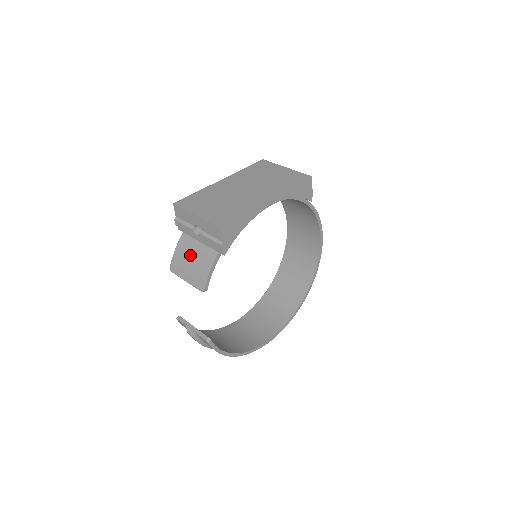
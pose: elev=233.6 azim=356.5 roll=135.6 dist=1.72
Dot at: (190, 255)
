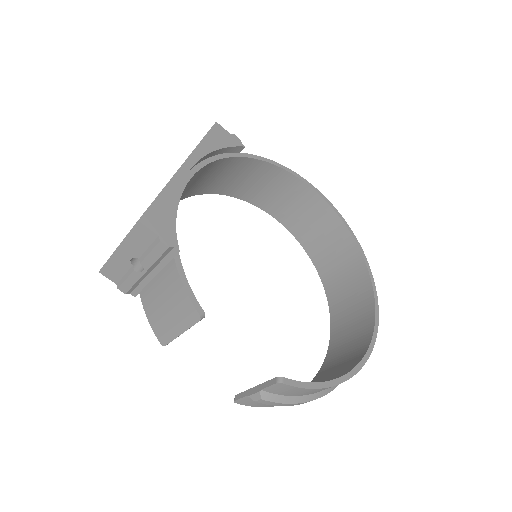
Dot at: (159, 301)
